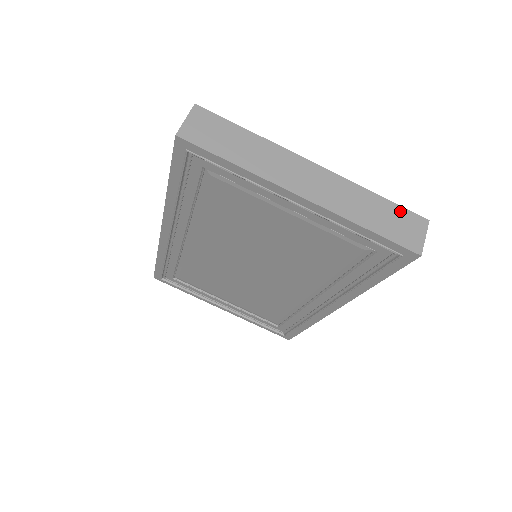
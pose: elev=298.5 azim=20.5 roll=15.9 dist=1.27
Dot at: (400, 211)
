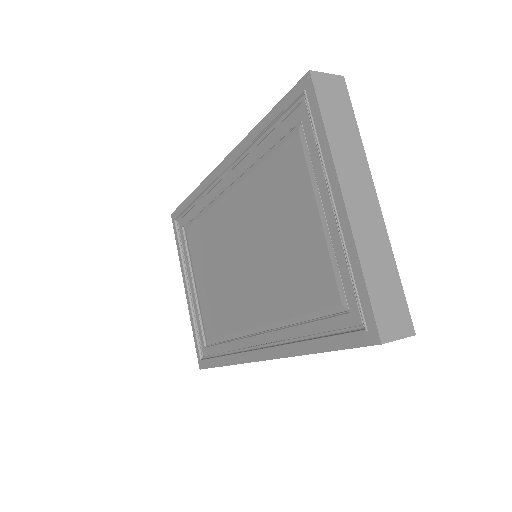
Dot at: (401, 300)
